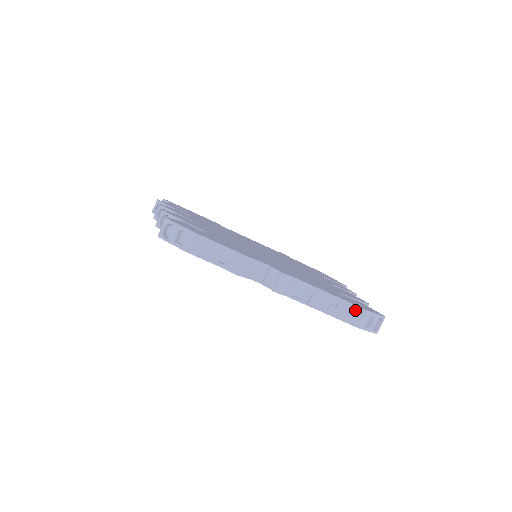
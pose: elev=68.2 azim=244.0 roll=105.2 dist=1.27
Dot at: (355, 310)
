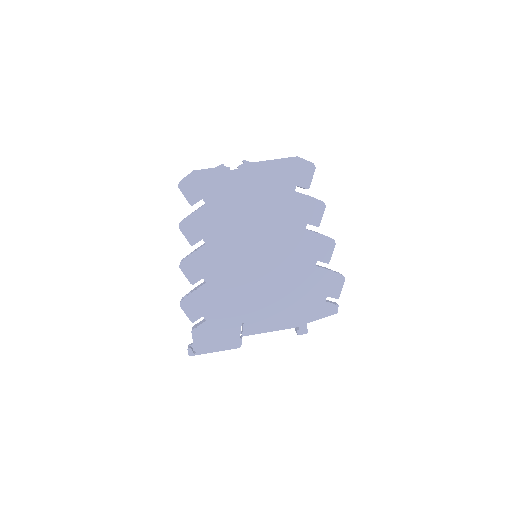
Dot at: occluded
